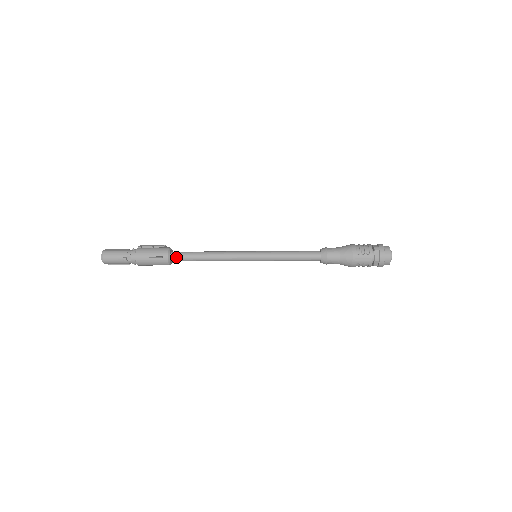
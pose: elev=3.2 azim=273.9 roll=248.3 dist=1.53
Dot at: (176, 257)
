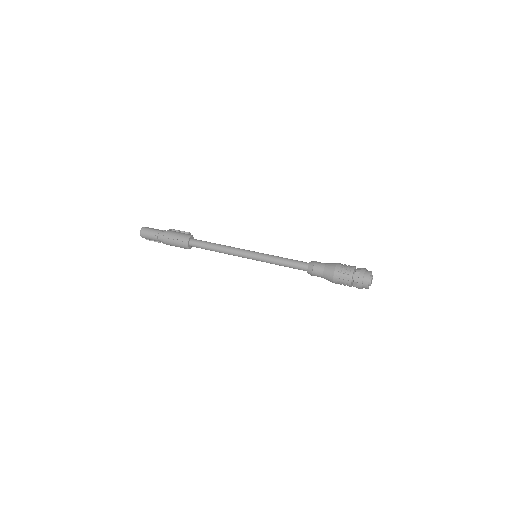
Dot at: (193, 243)
